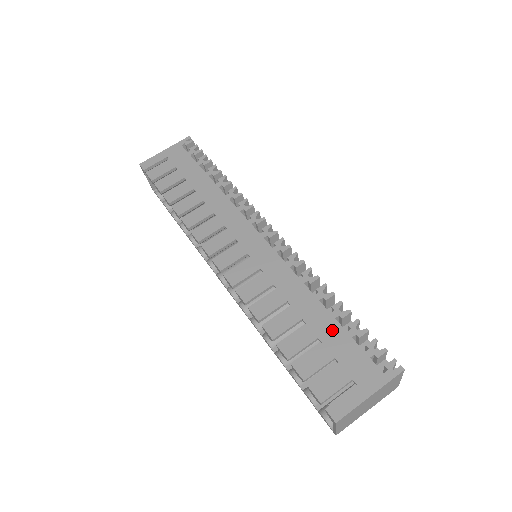
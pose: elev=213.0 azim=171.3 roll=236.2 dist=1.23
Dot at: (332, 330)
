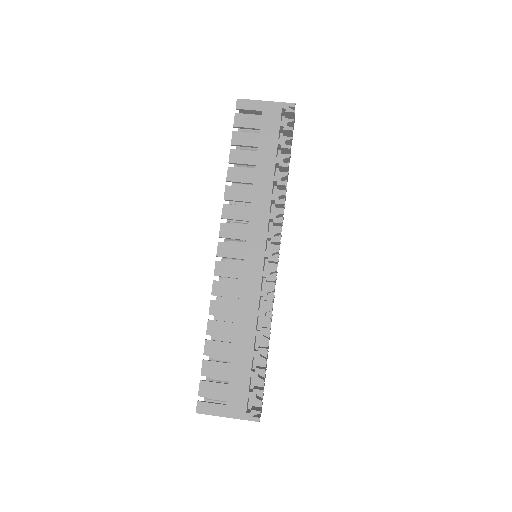
Dot at: (244, 362)
